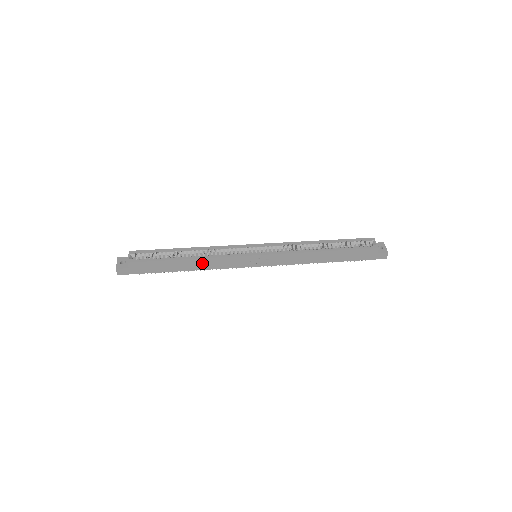
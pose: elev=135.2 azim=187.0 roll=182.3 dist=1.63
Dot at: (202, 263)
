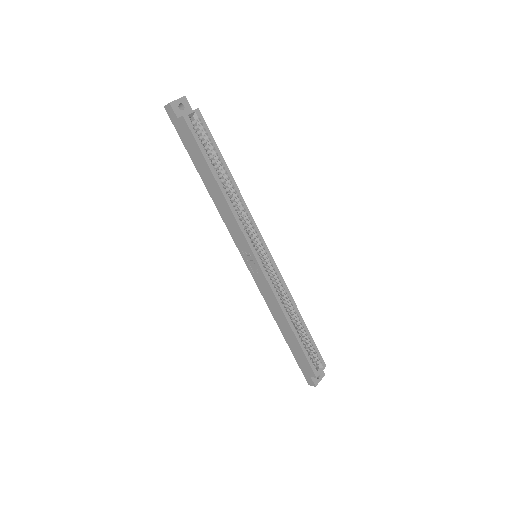
Dot at: (222, 202)
